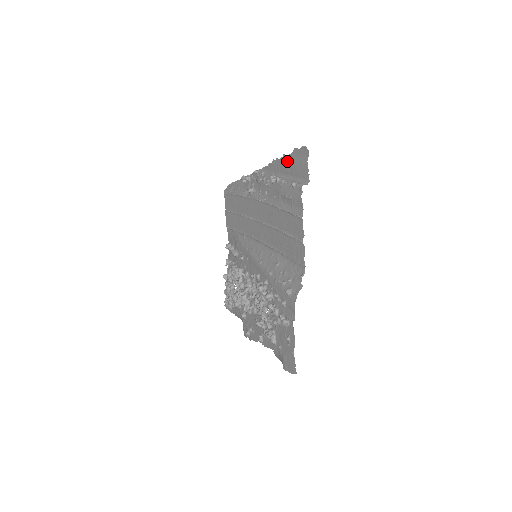
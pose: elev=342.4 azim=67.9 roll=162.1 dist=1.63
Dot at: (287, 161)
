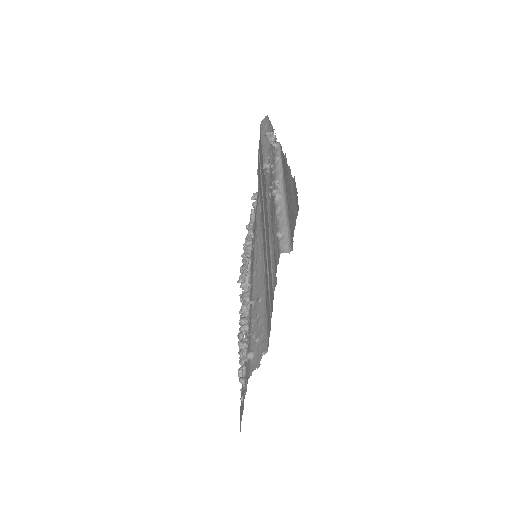
Dot at: (289, 182)
